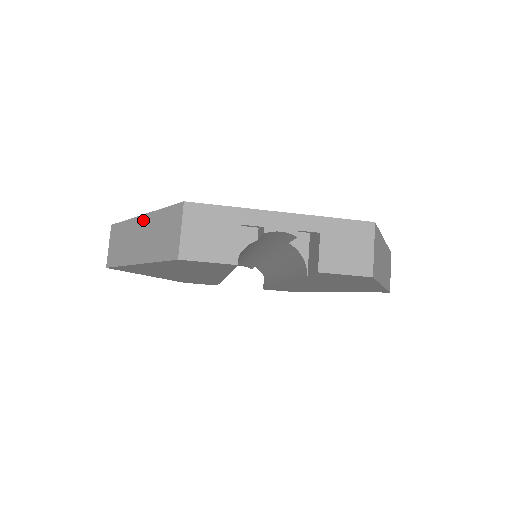
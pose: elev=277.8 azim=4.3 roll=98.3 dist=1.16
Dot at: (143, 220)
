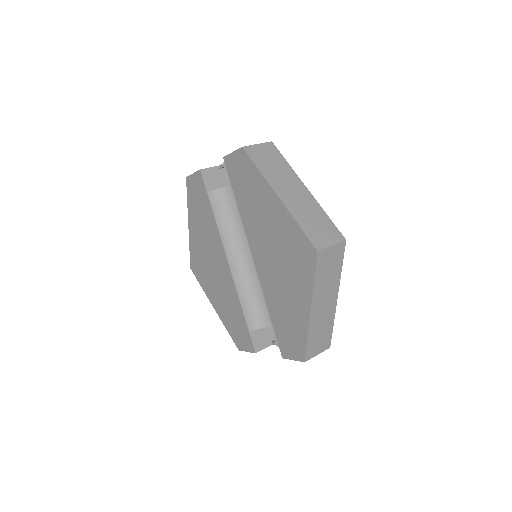
Dot at: occluded
